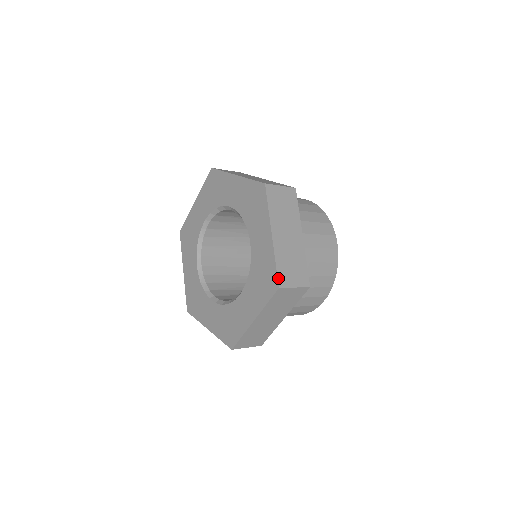
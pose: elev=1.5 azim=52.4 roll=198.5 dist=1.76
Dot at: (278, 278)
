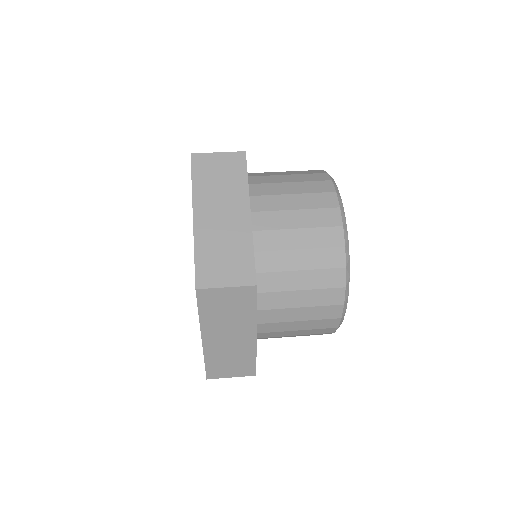
Dot at: (207, 372)
